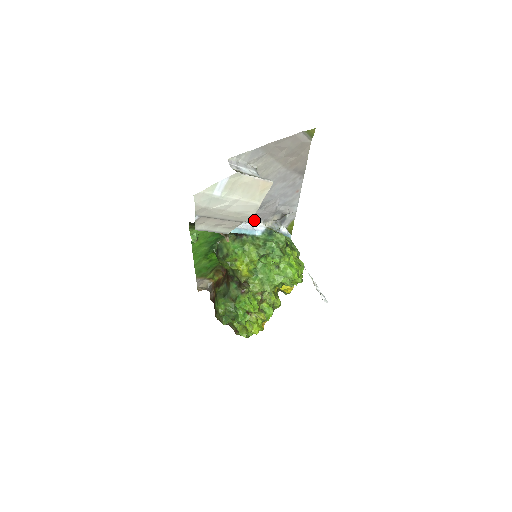
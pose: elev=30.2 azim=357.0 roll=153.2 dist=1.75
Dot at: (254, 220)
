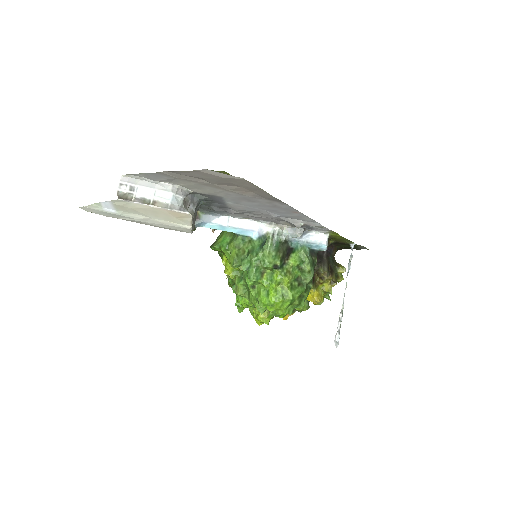
Dot at: (254, 218)
